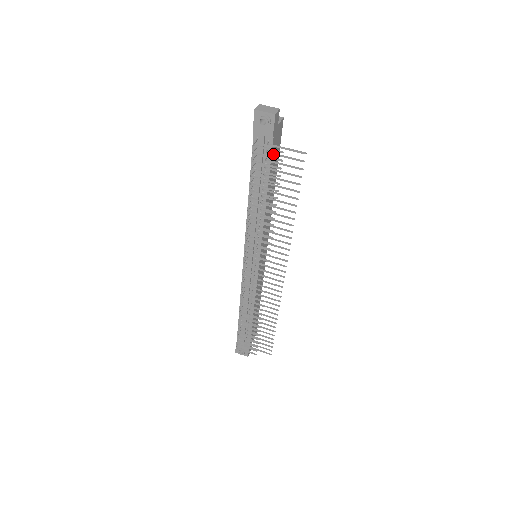
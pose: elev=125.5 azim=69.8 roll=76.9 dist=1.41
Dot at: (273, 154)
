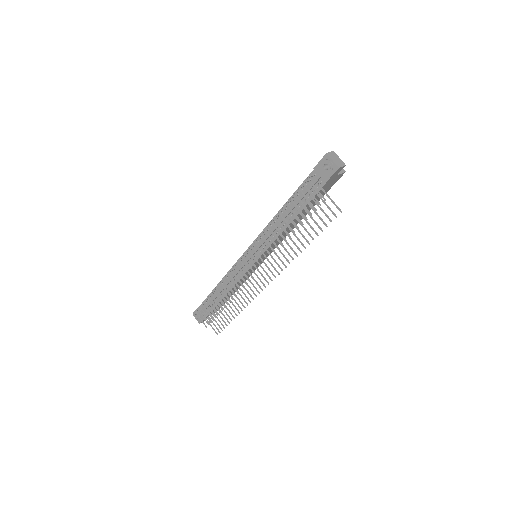
Dot at: (318, 195)
